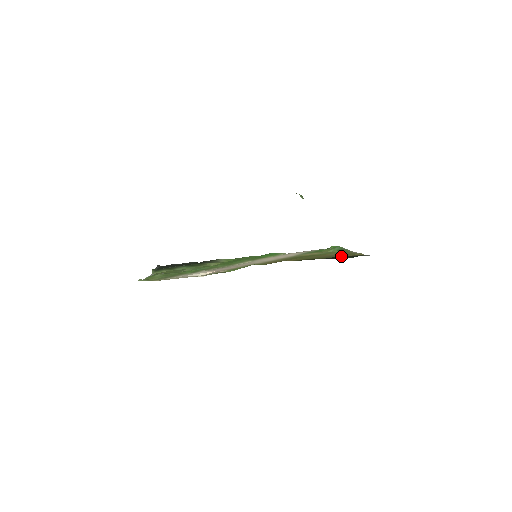
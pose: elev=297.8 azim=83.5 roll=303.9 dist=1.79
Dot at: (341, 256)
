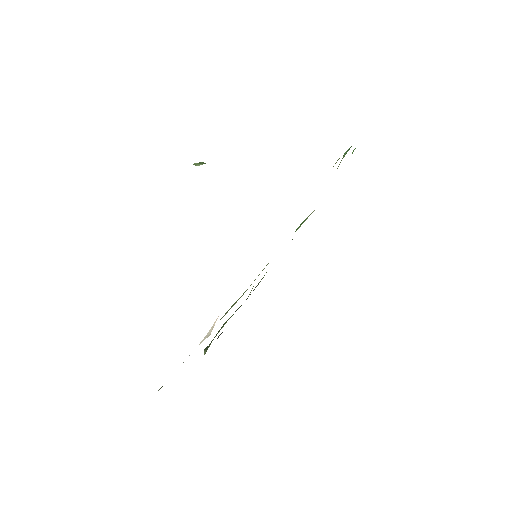
Dot at: occluded
